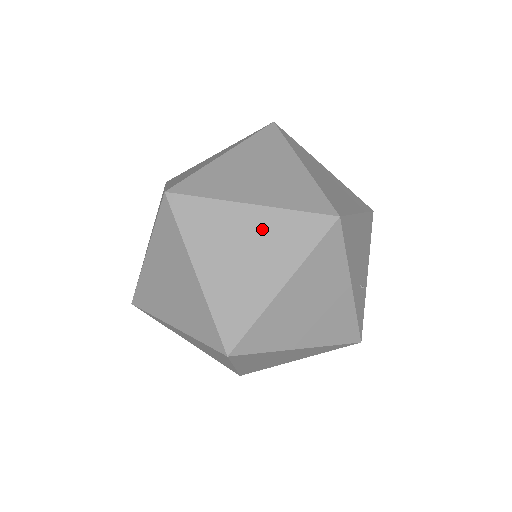
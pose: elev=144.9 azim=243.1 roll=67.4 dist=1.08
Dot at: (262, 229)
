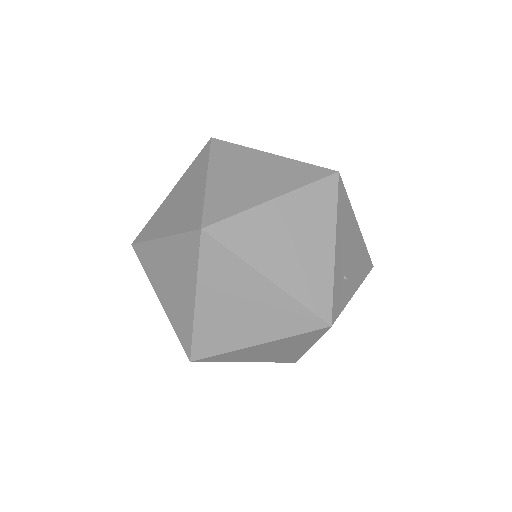
Dot at: (273, 166)
